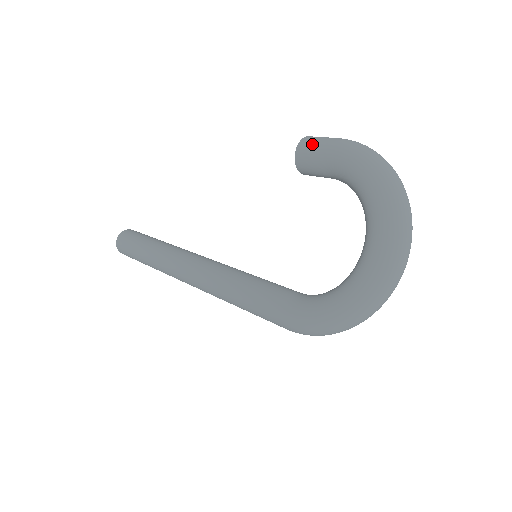
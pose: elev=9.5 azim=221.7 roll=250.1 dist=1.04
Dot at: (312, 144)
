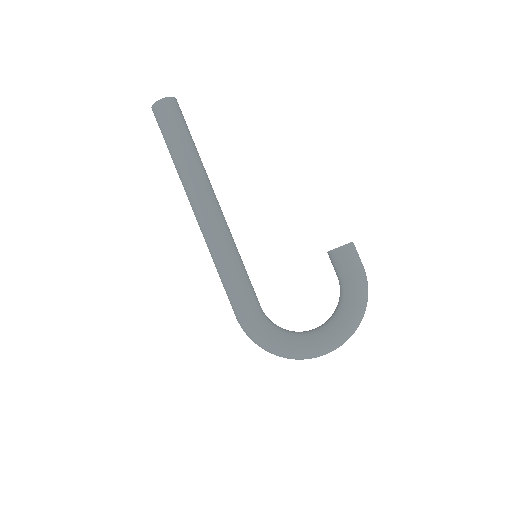
Dot at: (351, 256)
